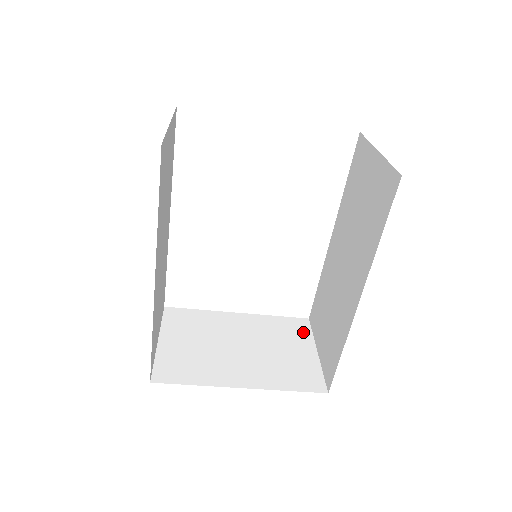
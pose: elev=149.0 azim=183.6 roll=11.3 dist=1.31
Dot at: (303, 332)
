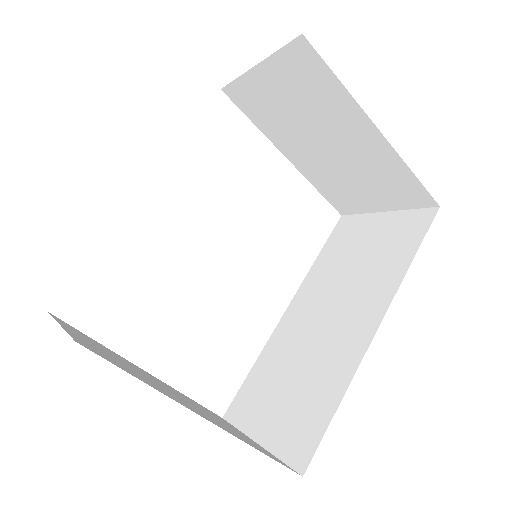
Dot at: occluded
